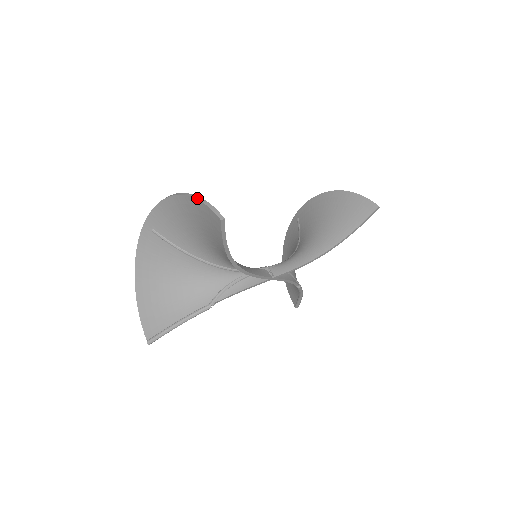
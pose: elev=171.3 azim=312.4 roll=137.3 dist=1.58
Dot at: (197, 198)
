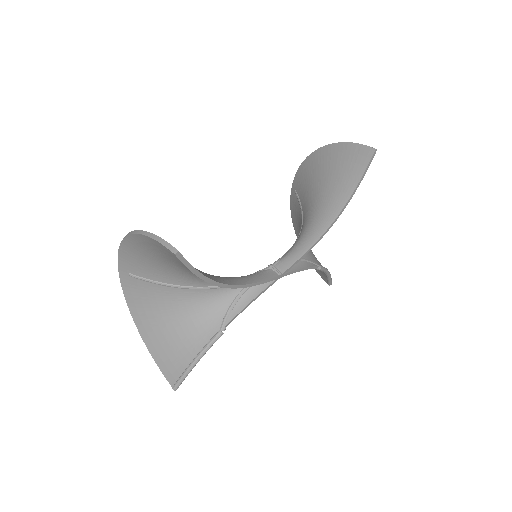
Dot at: (146, 234)
